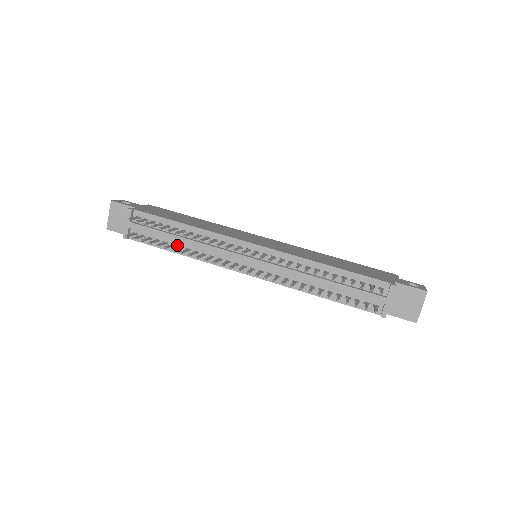
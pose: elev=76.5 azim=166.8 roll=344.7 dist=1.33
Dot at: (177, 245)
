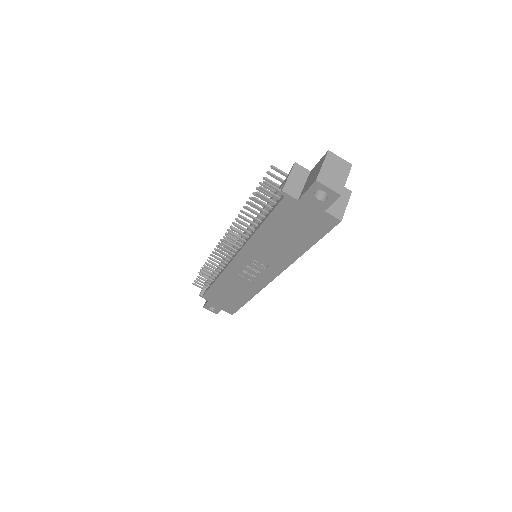
Dot at: (216, 277)
